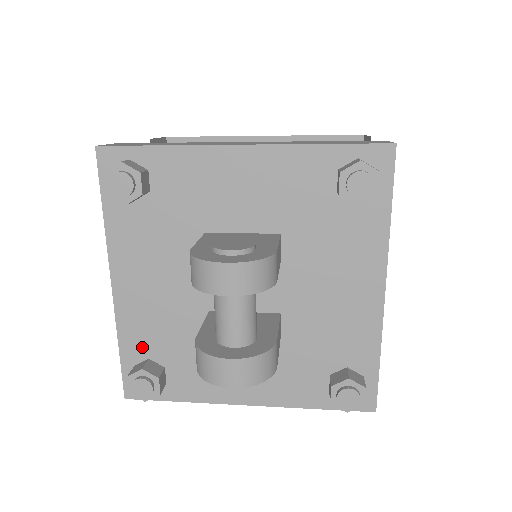
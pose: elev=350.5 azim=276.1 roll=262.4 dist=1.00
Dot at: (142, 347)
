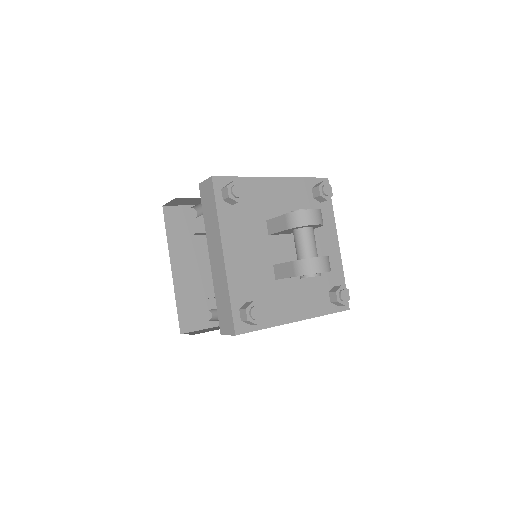
Dot at: (242, 295)
